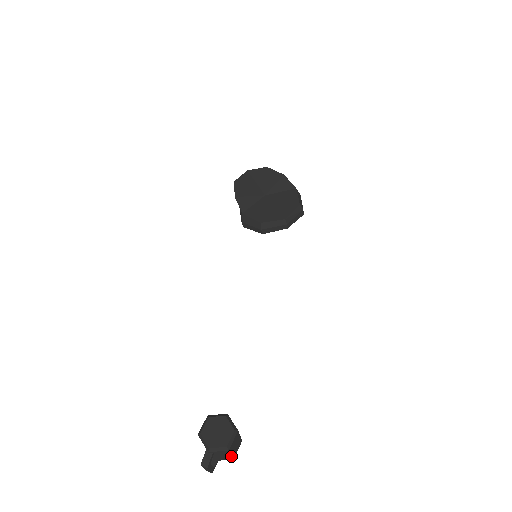
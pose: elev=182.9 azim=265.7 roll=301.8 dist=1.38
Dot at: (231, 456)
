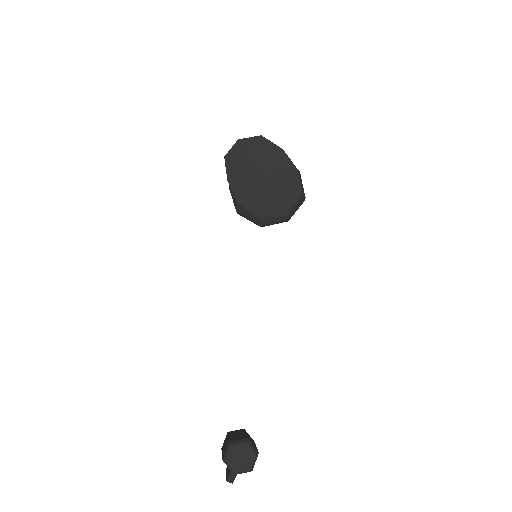
Dot at: occluded
